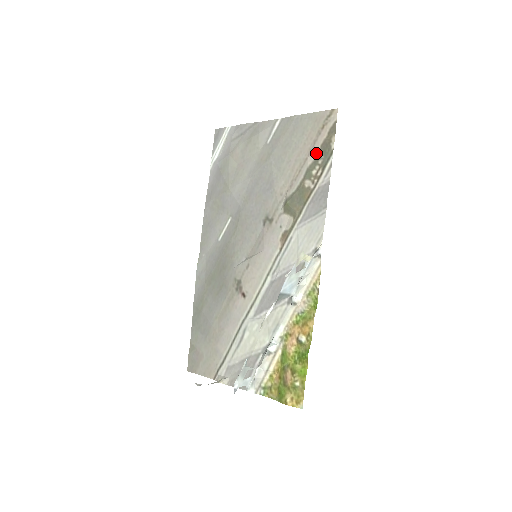
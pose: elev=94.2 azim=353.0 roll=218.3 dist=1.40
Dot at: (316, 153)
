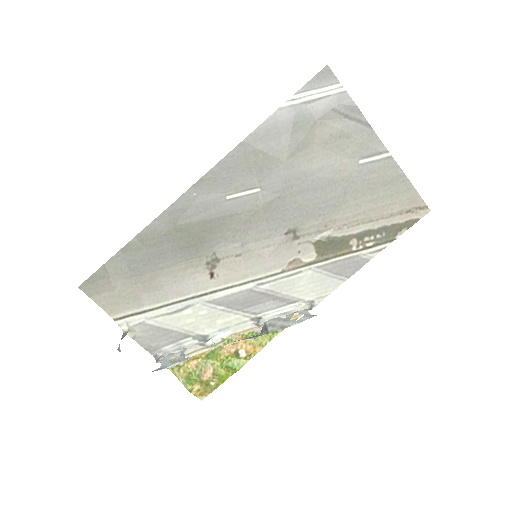
Dot at: (383, 226)
